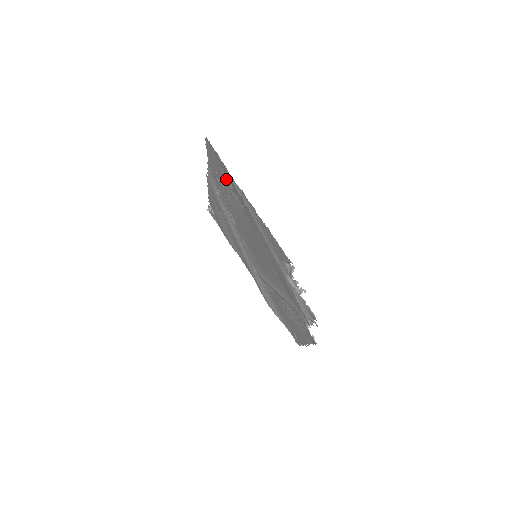
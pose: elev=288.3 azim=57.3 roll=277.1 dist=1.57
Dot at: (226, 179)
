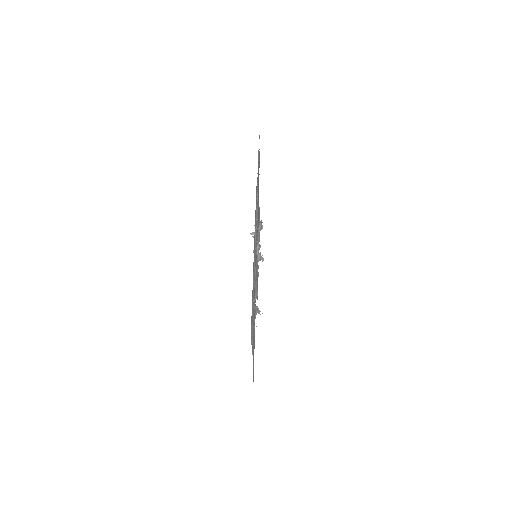
Dot at: occluded
